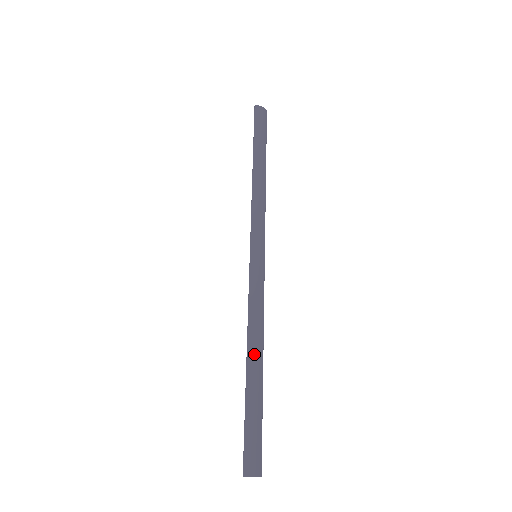
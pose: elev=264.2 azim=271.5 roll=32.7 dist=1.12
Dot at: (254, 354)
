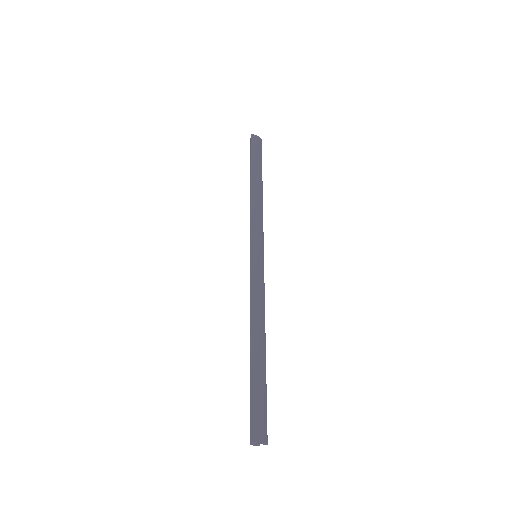
Dot at: (257, 337)
